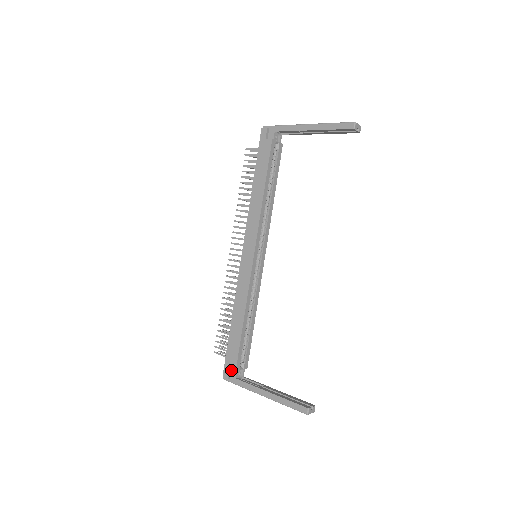
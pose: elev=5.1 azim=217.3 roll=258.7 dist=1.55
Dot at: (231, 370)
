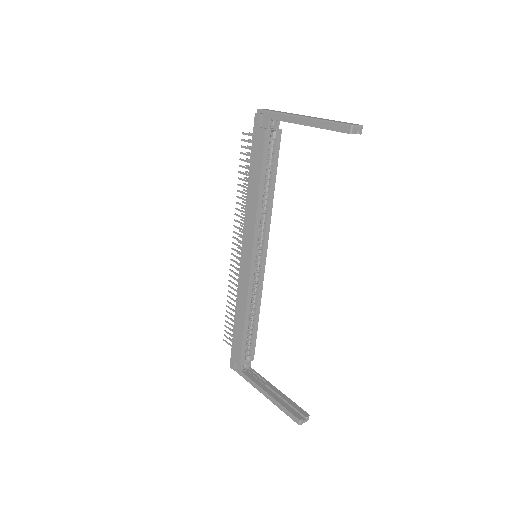
Dot at: (237, 362)
